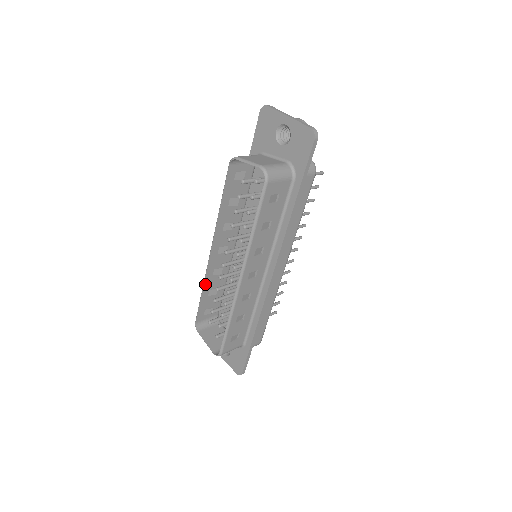
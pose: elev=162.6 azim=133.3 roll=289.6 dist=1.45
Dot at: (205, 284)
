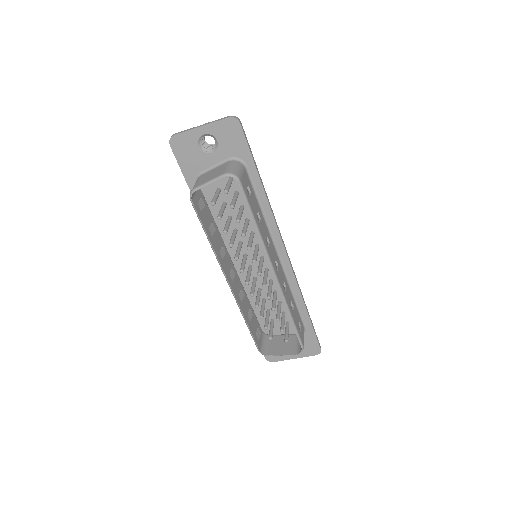
Dot at: (243, 314)
